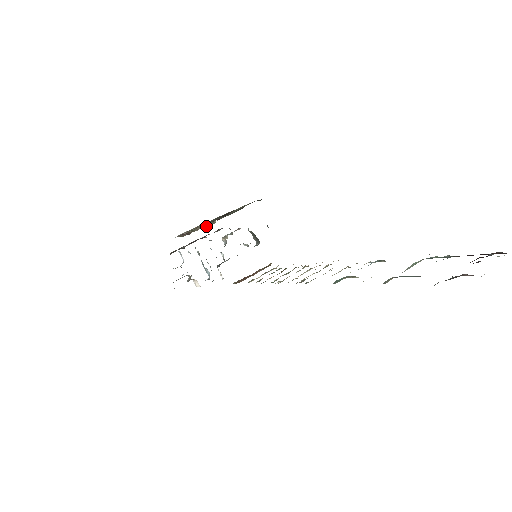
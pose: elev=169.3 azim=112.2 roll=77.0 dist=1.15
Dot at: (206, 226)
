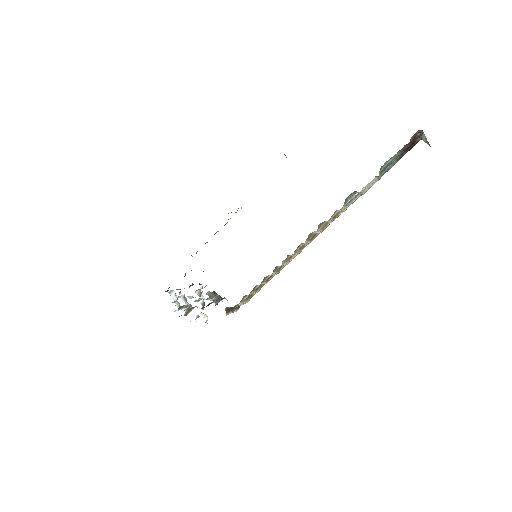
Dot at: (238, 208)
